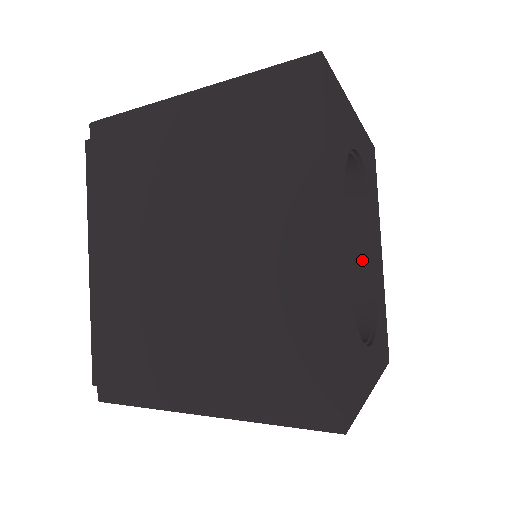
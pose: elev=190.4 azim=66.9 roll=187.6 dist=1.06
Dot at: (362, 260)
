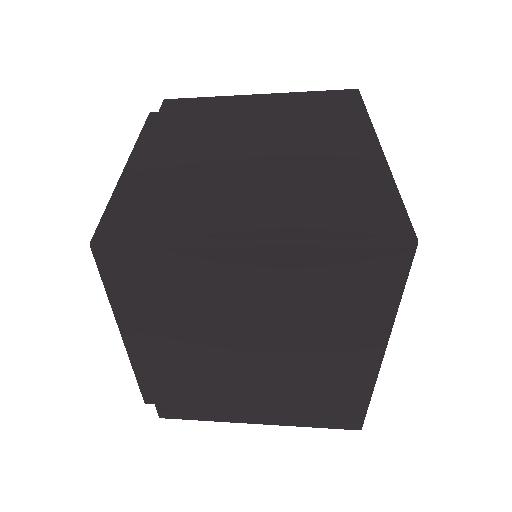
Dot at: occluded
